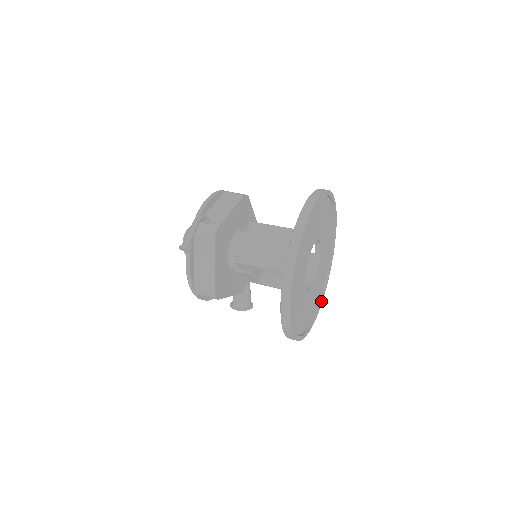
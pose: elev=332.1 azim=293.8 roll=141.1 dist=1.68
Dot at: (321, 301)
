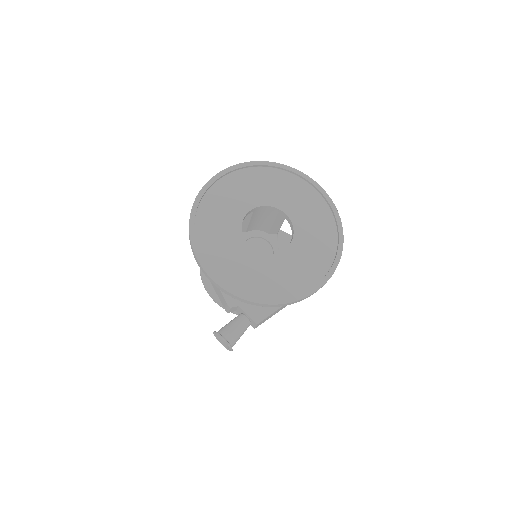
Dot at: (257, 298)
